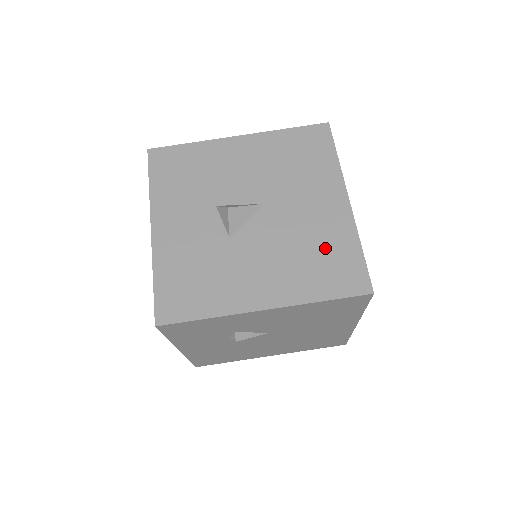
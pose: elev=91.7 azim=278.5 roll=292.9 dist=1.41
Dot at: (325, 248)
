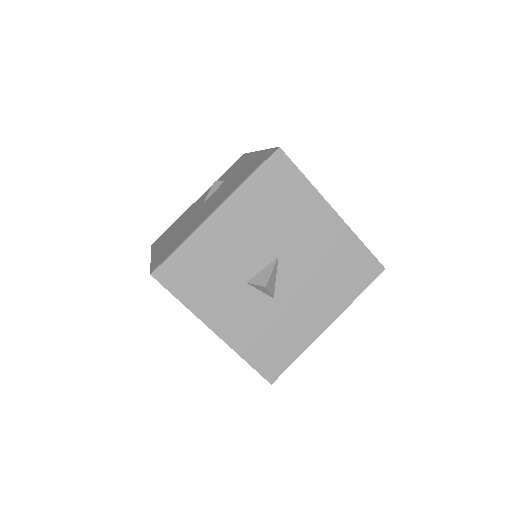
Dot at: (340, 260)
